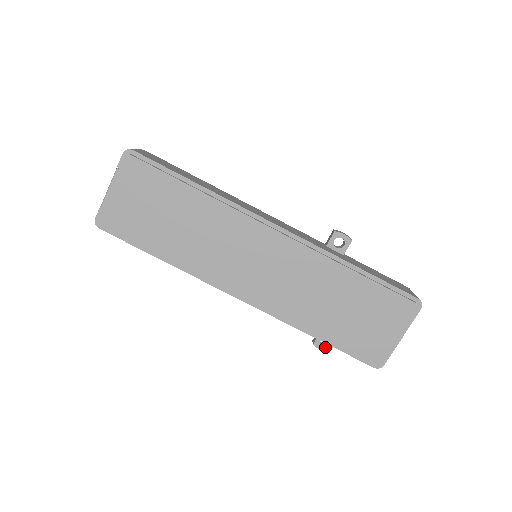
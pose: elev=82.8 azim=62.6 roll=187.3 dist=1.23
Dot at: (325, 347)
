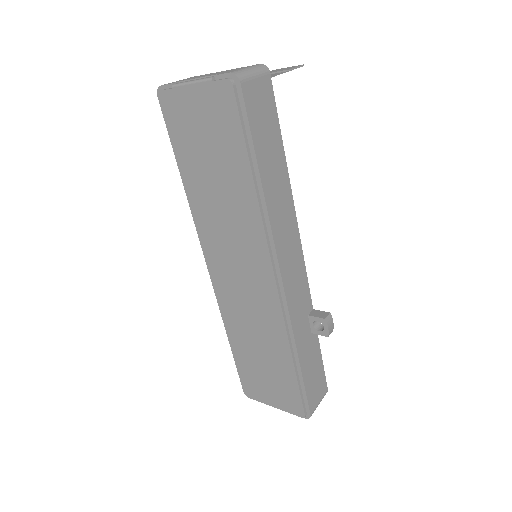
Dot at: occluded
